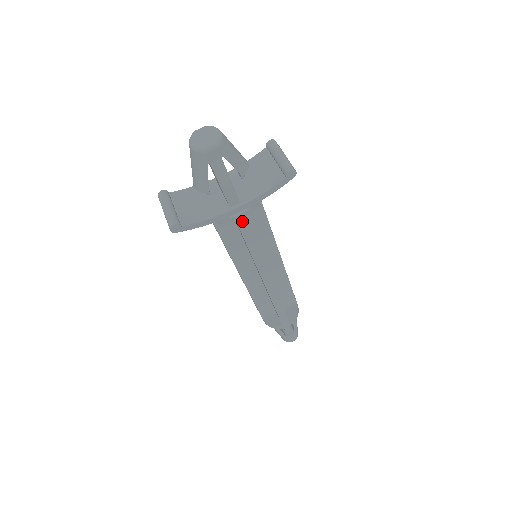
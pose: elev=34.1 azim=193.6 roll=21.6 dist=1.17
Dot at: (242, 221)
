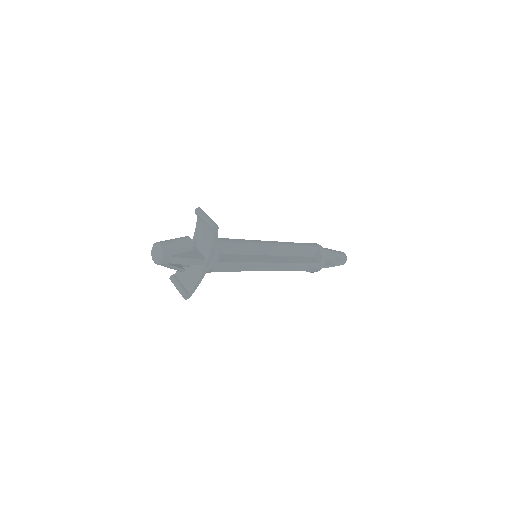
Dot at: (217, 265)
